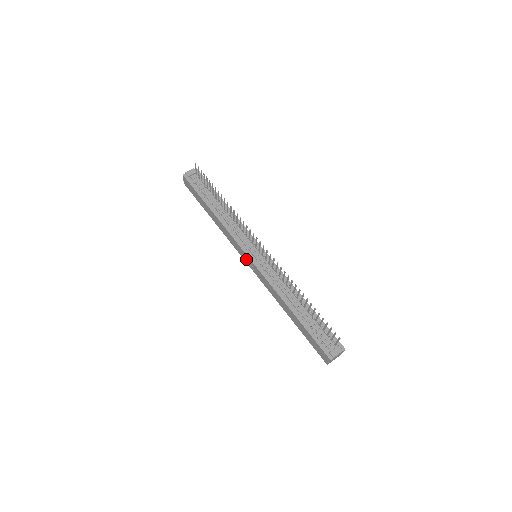
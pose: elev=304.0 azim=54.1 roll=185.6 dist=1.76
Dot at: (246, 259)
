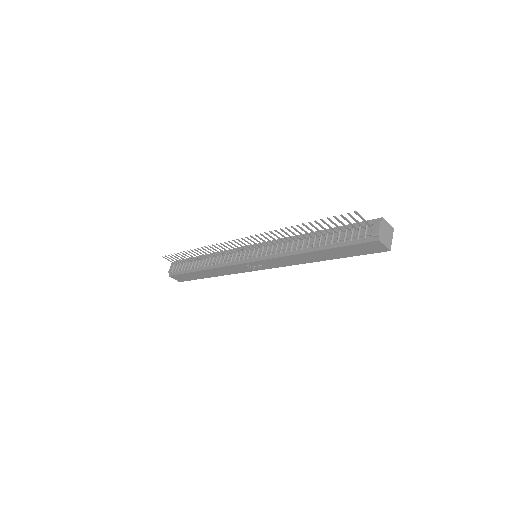
Dot at: (253, 268)
